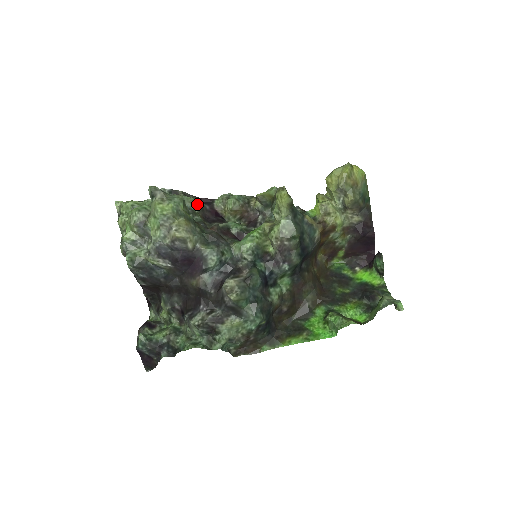
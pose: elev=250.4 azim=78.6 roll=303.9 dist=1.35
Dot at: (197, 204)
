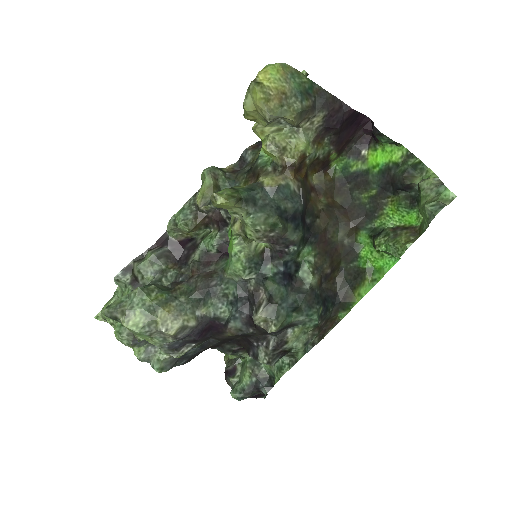
Dot at: (157, 259)
